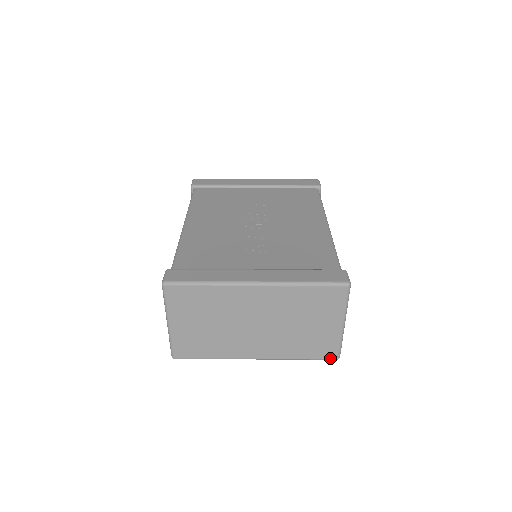
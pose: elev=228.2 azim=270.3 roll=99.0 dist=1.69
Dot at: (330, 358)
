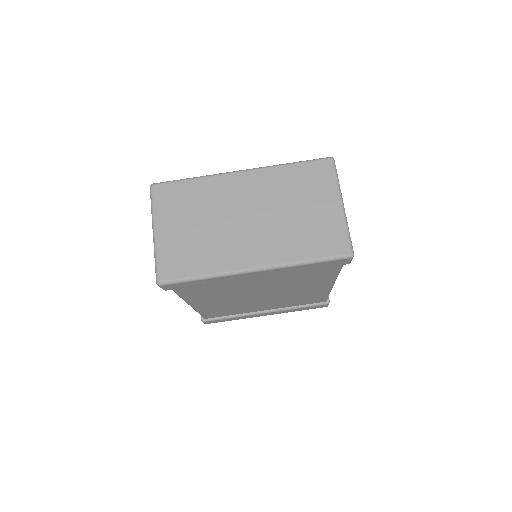
Dot at: (342, 254)
